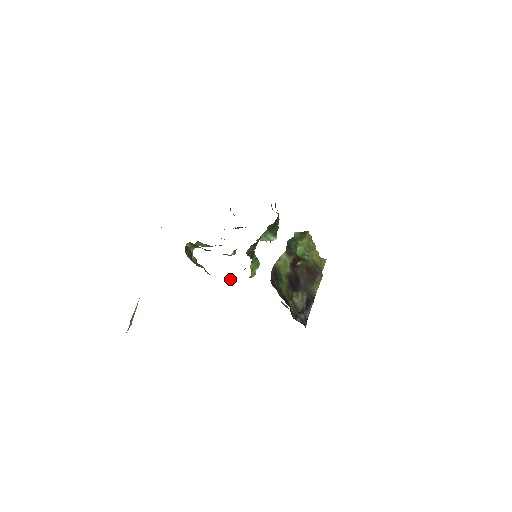
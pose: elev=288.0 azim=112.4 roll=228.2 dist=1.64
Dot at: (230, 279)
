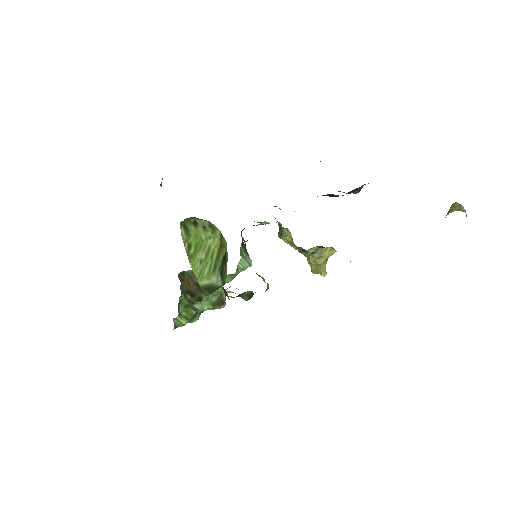
Dot at: occluded
